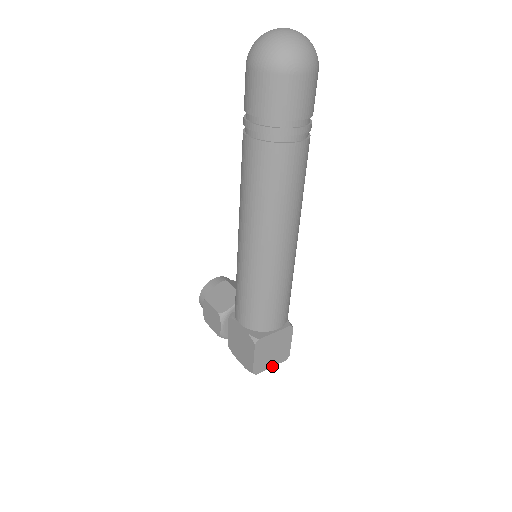
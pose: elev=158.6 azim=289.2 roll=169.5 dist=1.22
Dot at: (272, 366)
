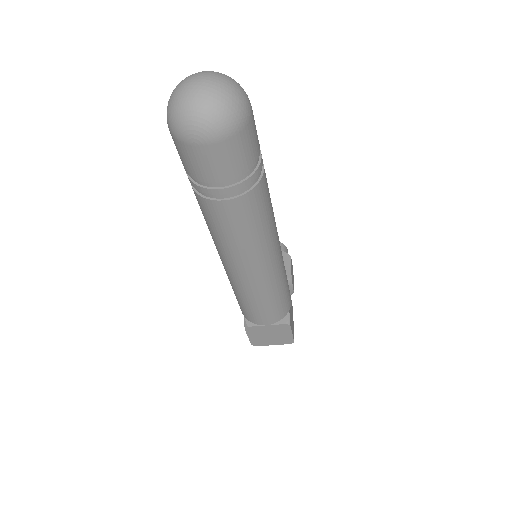
Dot at: (274, 344)
